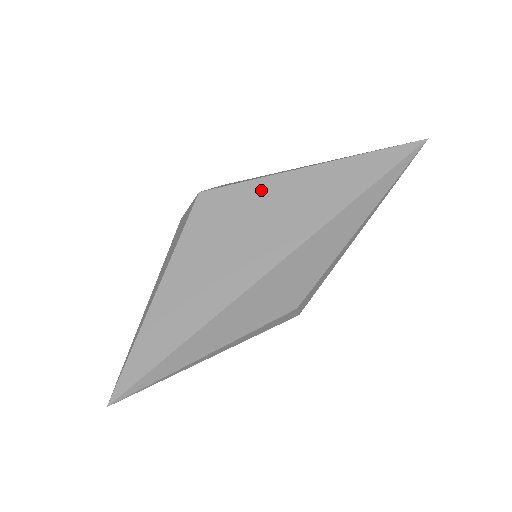
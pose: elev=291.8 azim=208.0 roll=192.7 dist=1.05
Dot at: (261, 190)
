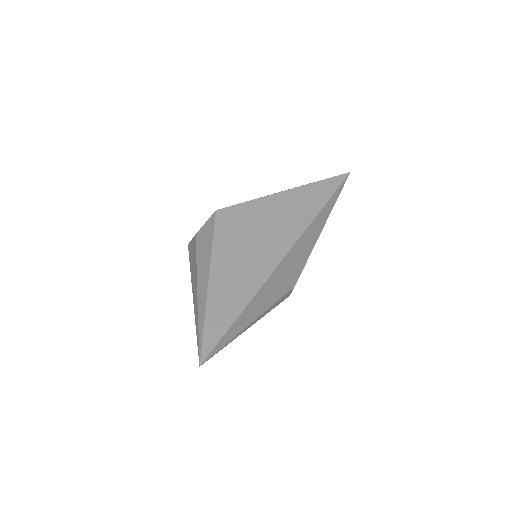
Dot at: (261, 206)
